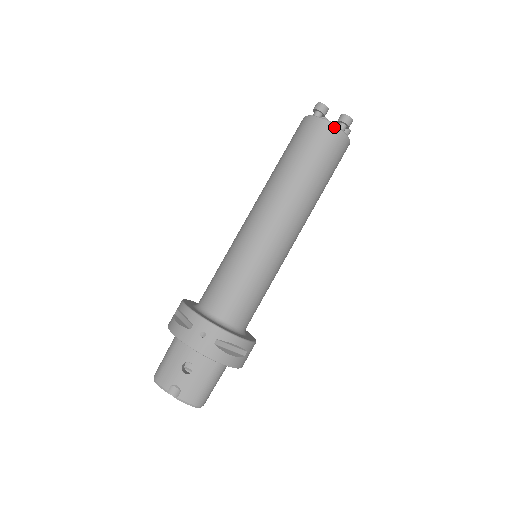
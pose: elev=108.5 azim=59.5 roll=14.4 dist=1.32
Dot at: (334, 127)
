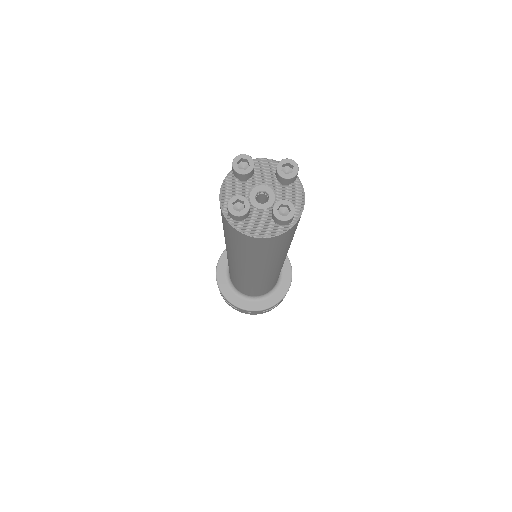
Dot at: (272, 238)
